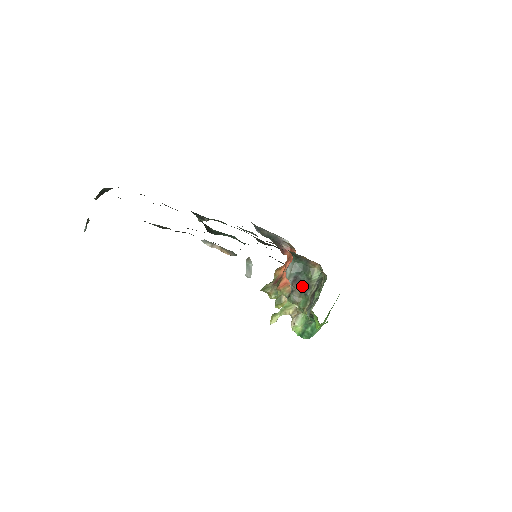
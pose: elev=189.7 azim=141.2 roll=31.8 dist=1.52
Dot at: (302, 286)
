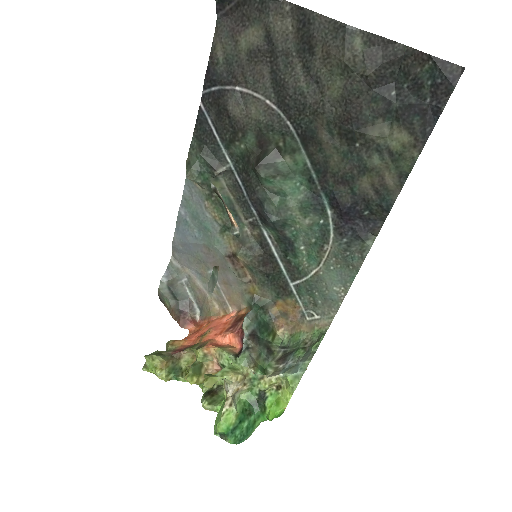
Dot at: (262, 346)
